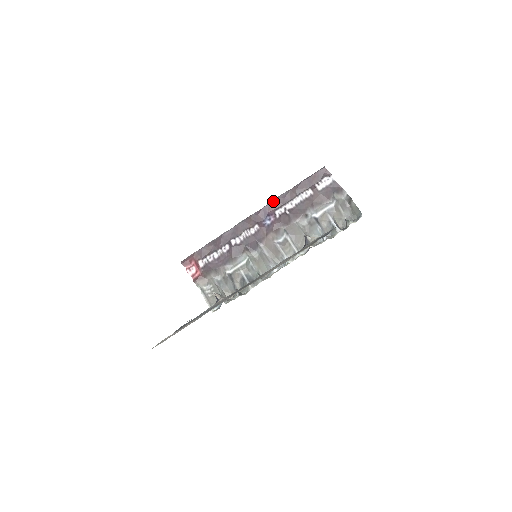
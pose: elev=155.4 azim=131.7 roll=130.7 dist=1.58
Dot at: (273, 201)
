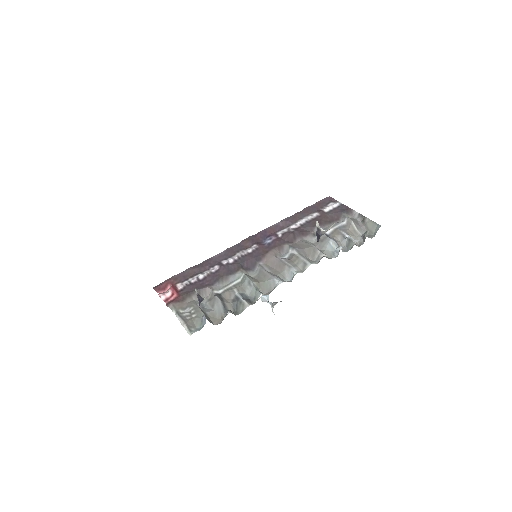
Dot at: (273, 225)
